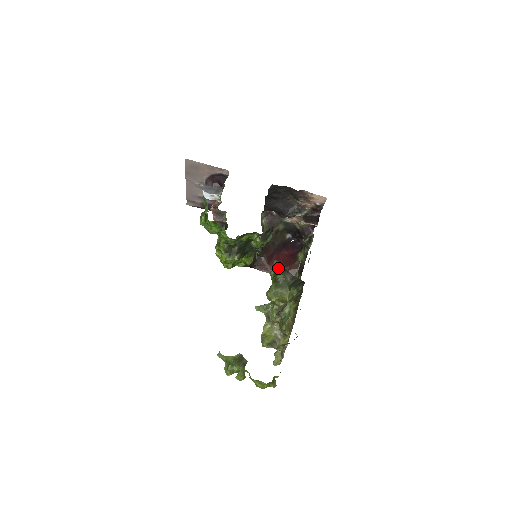
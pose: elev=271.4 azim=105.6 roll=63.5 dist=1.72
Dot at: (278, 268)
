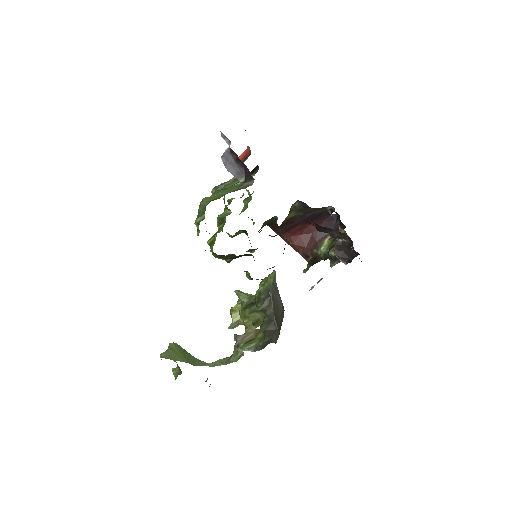
Dot at: (266, 292)
